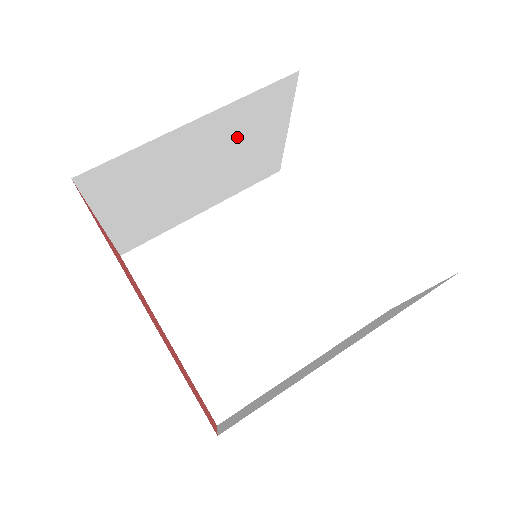
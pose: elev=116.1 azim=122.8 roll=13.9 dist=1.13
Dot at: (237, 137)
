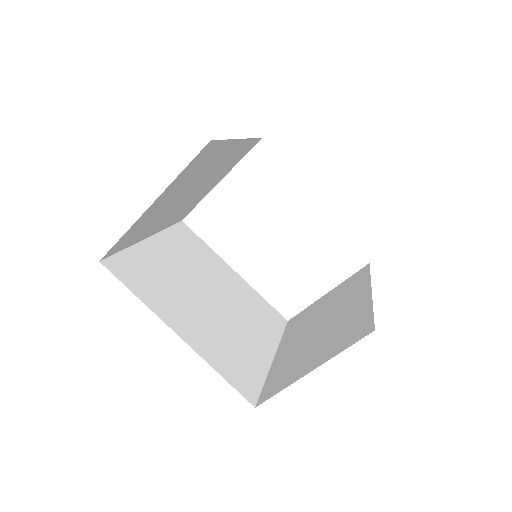
Dot at: (221, 169)
